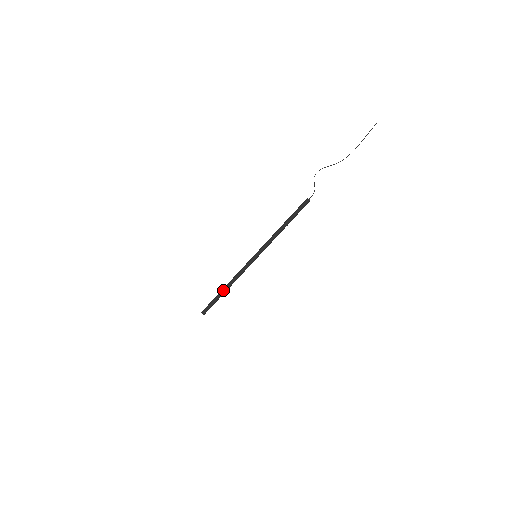
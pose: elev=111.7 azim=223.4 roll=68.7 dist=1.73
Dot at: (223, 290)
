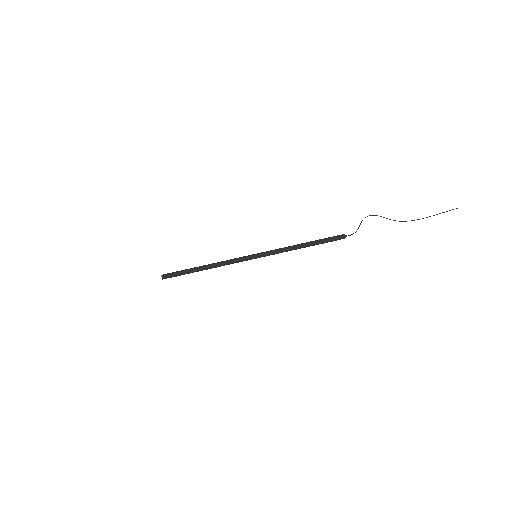
Dot at: (200, 268)
